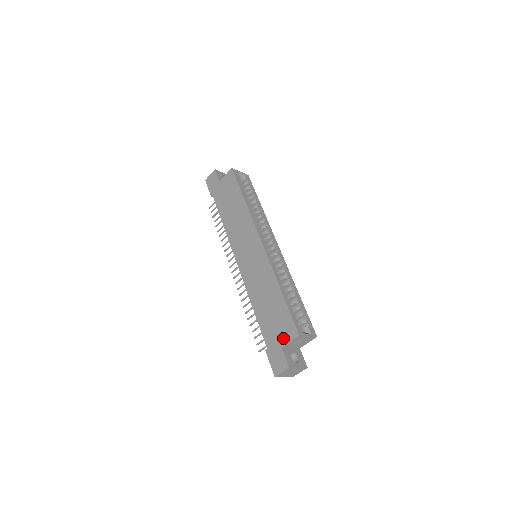
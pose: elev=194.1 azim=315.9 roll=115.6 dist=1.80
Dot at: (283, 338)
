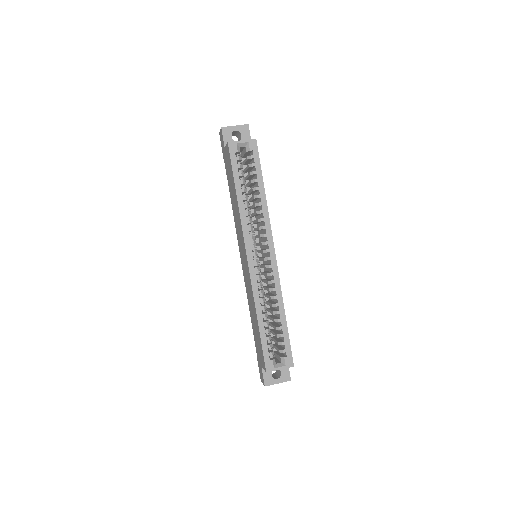
Dot at: (261, 361)
